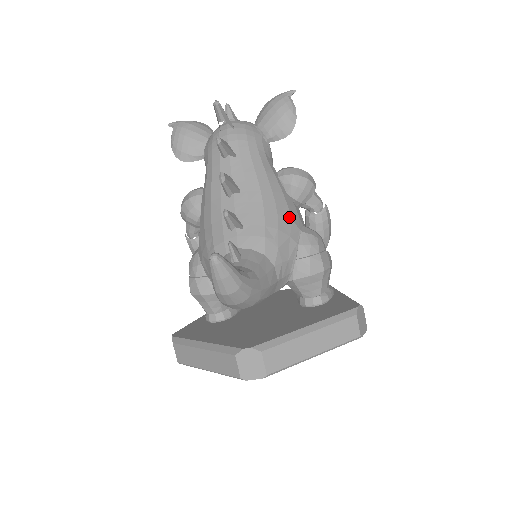
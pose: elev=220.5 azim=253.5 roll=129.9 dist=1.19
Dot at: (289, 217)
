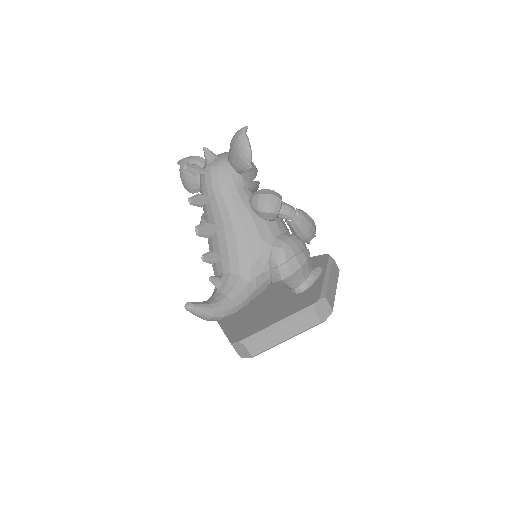
Dot at: (259, 239)
